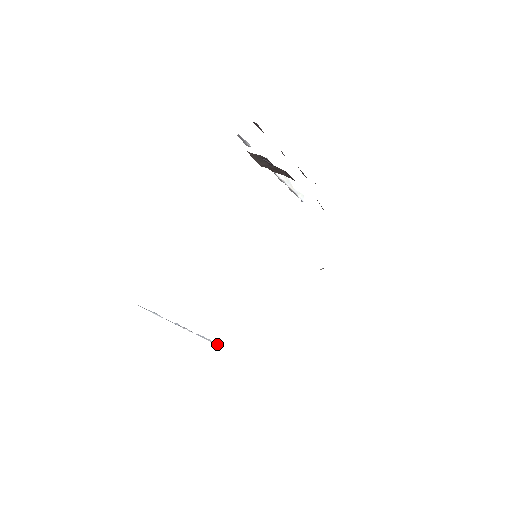
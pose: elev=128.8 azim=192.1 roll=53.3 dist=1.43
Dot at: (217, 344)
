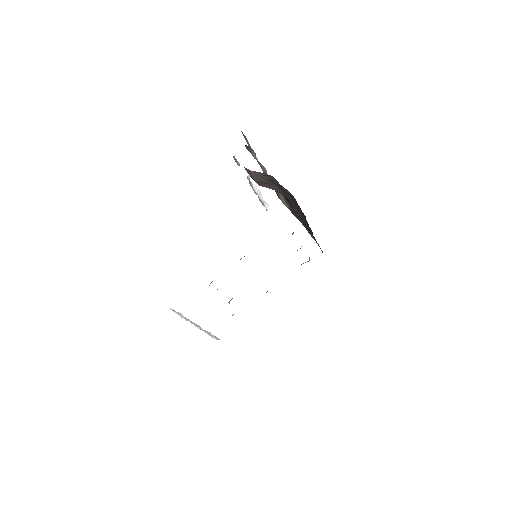
Dot at: (215, 338)
